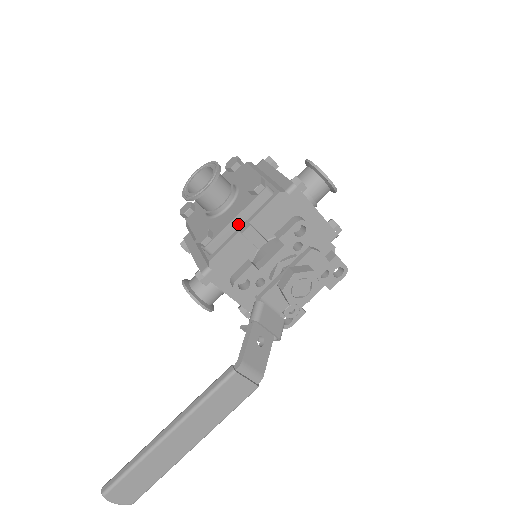
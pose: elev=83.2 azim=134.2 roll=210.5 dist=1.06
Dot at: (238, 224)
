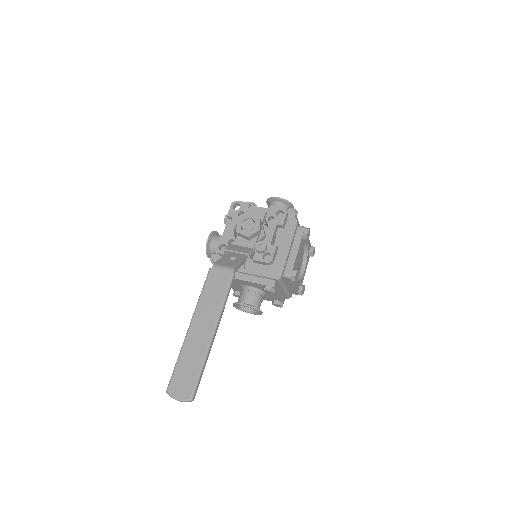
Dot at: occluded
